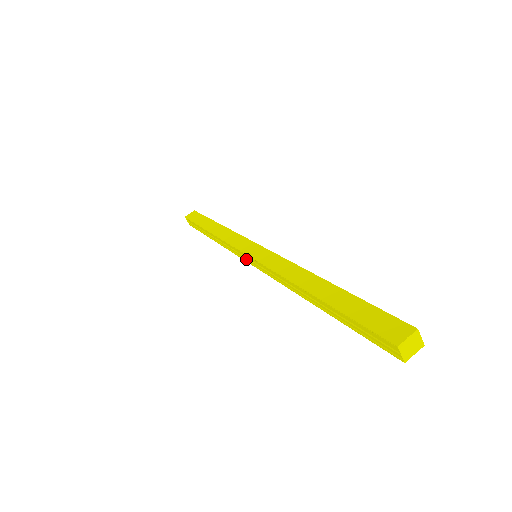
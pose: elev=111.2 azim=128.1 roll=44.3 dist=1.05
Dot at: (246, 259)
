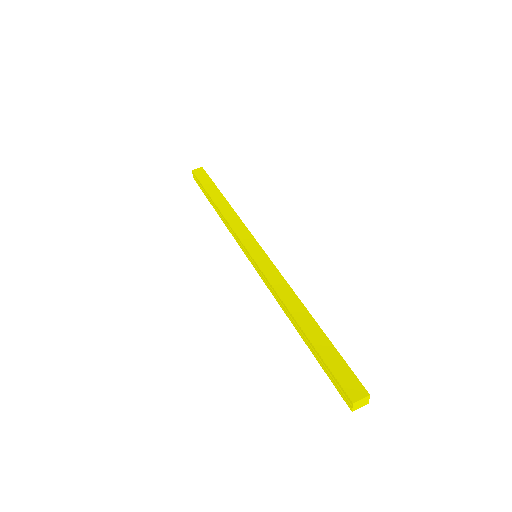
Dot at: (246, 253)
